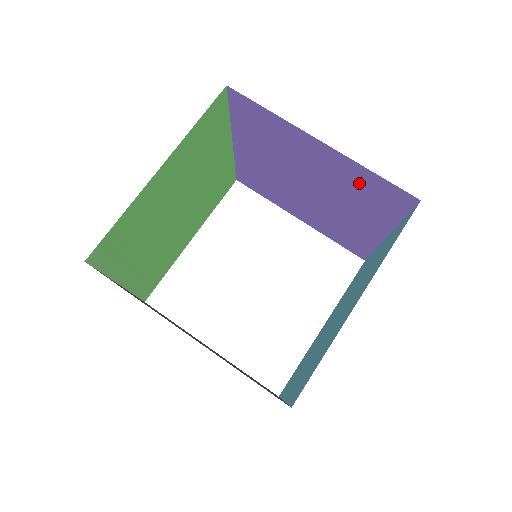
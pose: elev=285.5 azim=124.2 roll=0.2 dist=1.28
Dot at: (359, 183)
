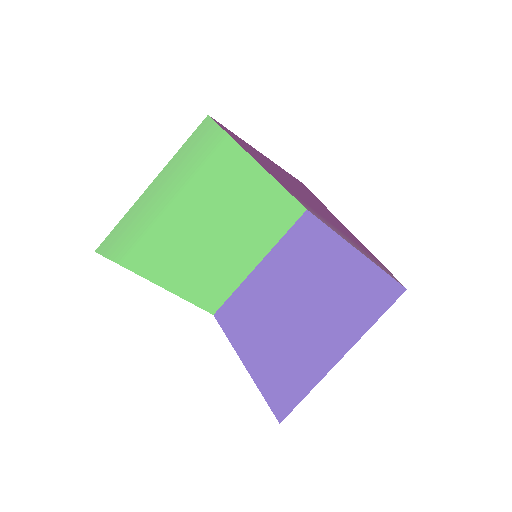
Dot at: (357, 283)
